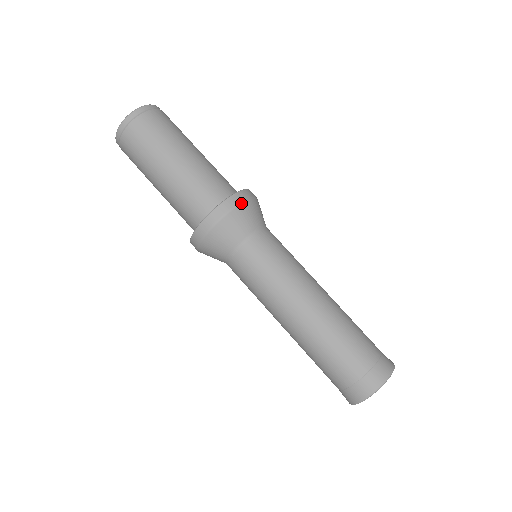
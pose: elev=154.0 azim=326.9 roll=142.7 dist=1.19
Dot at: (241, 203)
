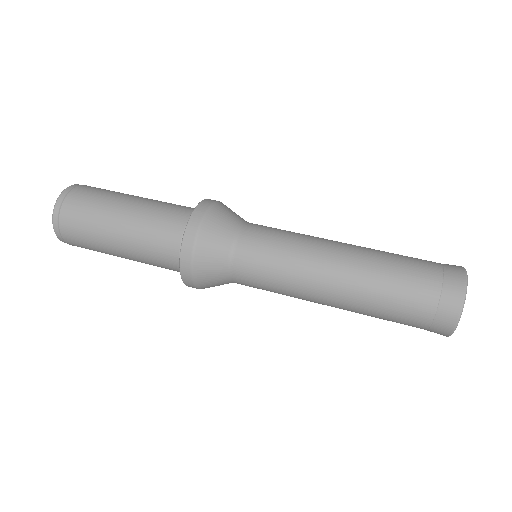
Dot at: (208, 210)
